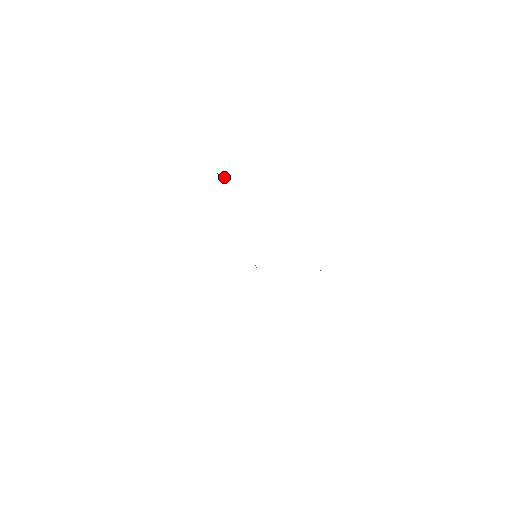
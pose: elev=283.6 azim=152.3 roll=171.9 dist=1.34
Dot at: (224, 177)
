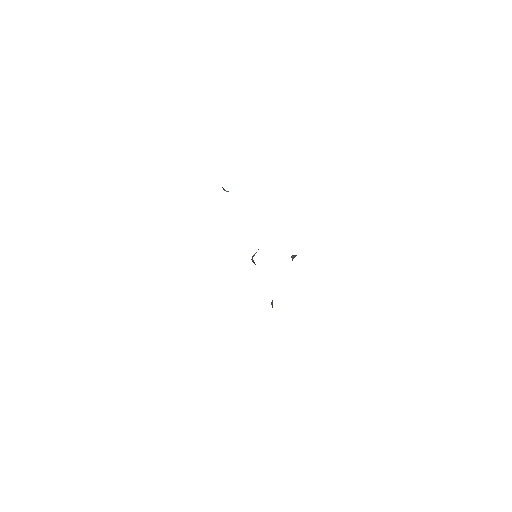
Dot at: occluded
